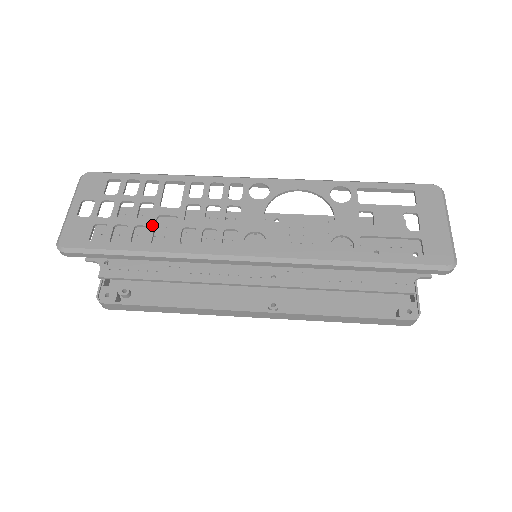
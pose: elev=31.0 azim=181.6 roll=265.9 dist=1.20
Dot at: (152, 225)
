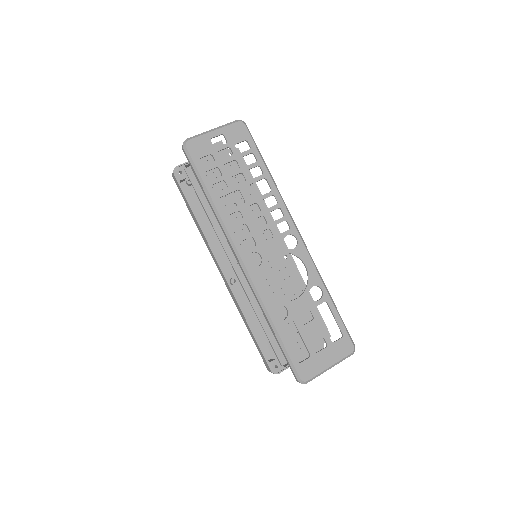
Dot at: (231, 190)
